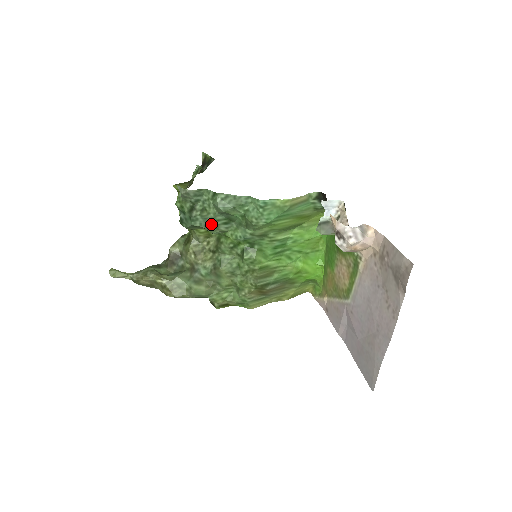
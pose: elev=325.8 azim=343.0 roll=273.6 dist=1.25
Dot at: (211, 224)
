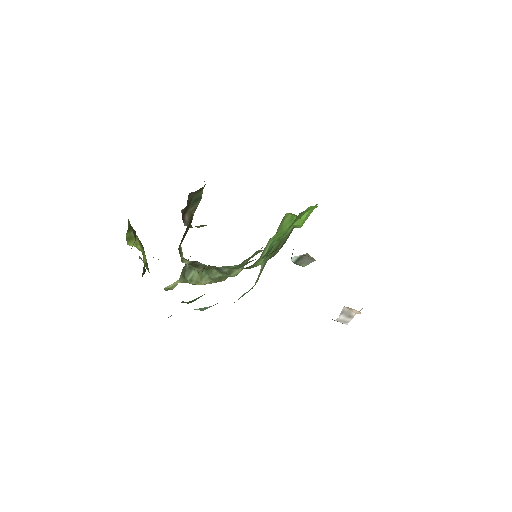
Dot at: occluded
